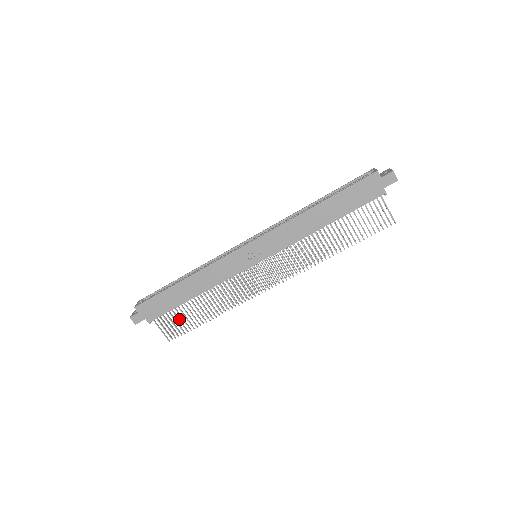
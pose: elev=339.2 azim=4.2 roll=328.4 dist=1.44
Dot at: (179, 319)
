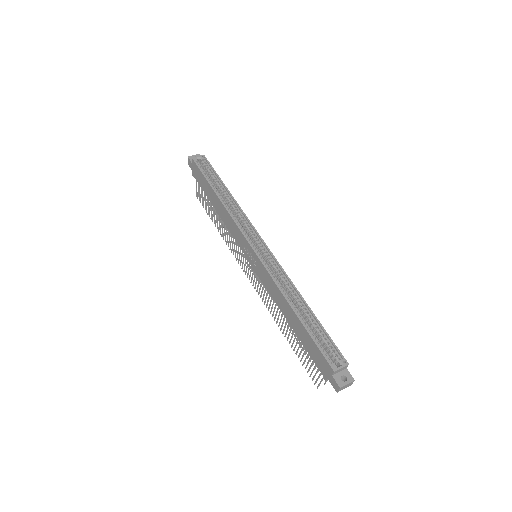
Dot at: occluded
